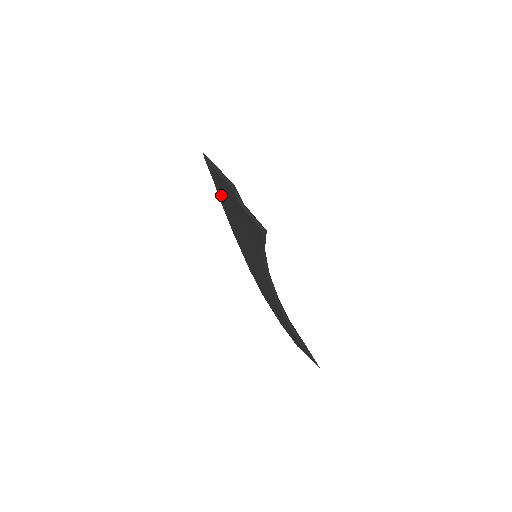
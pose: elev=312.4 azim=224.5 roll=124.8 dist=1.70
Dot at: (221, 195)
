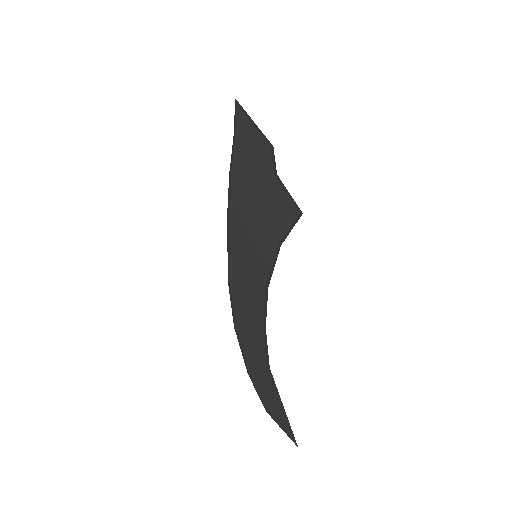
Dot at: (239, 158)
